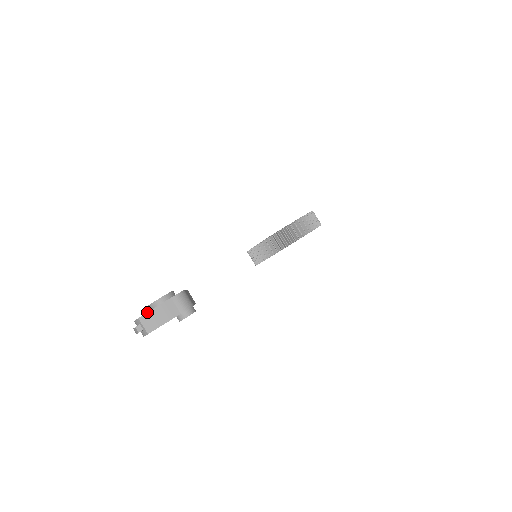
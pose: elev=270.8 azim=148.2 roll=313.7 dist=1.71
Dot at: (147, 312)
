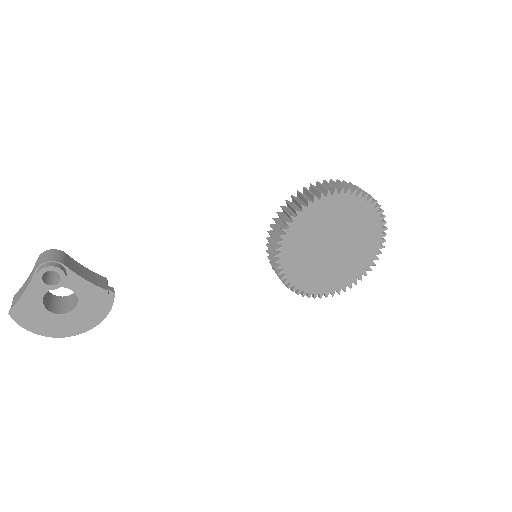
Dot at: (22, 286)
